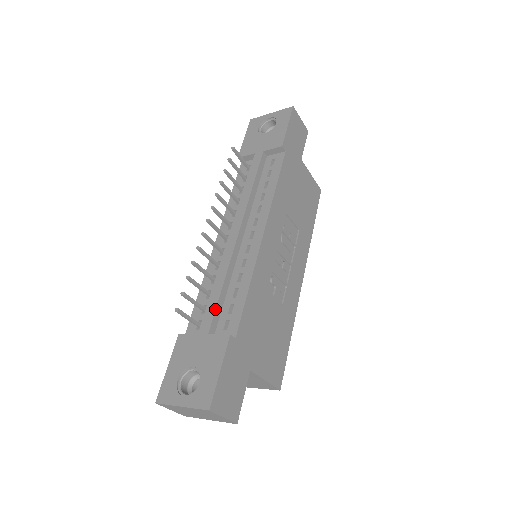
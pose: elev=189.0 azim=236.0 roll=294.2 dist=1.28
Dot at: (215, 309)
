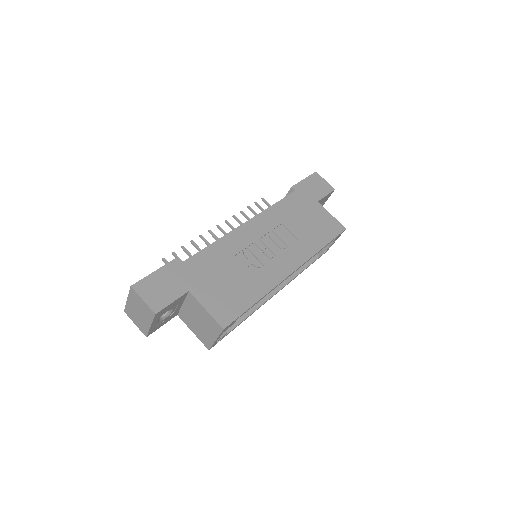
Dot at: occluded
